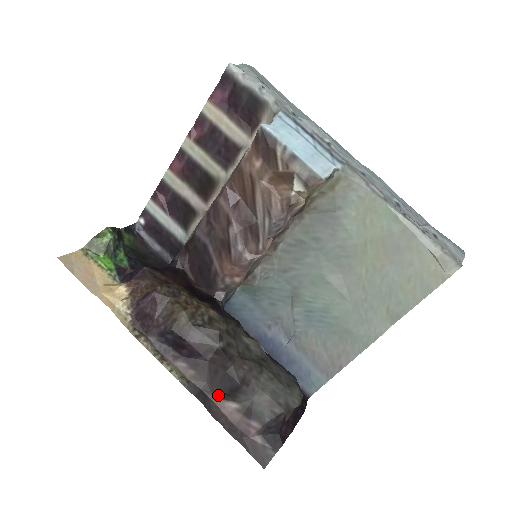
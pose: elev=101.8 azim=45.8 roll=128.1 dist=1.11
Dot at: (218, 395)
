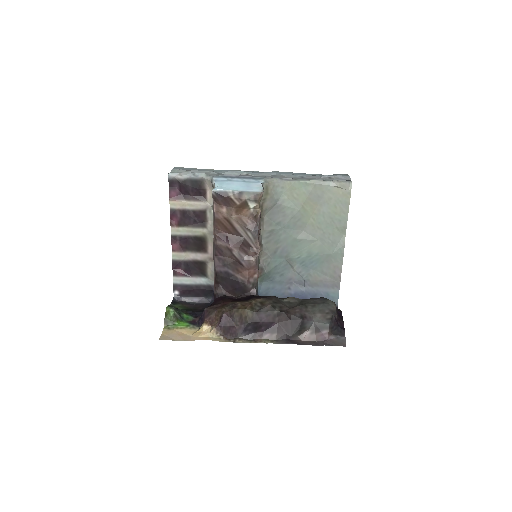
Dot at: (296, 335)
